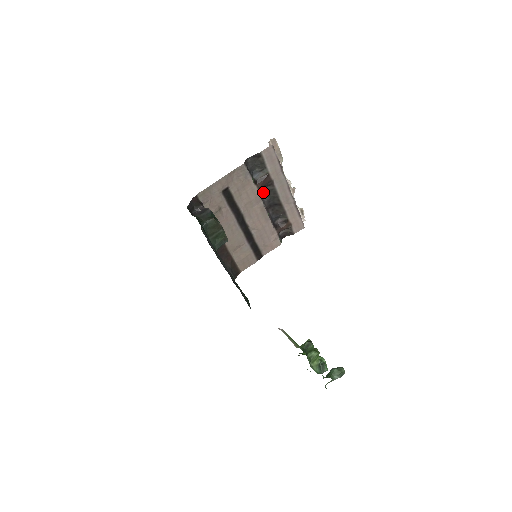
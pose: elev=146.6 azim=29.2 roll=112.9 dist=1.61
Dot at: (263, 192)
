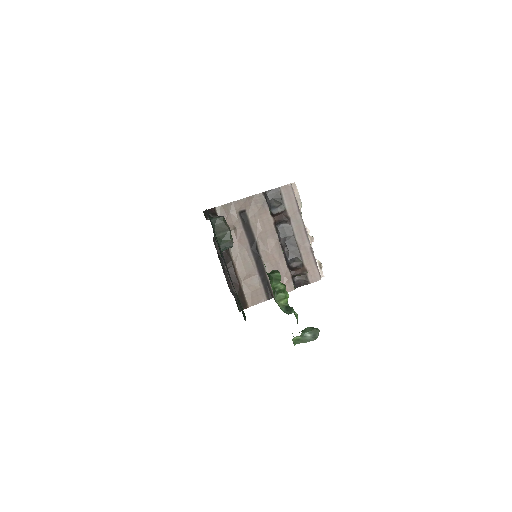
Dot at: (280, 228)
